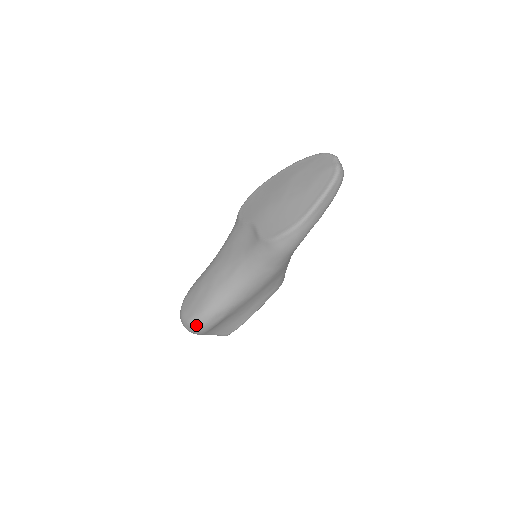
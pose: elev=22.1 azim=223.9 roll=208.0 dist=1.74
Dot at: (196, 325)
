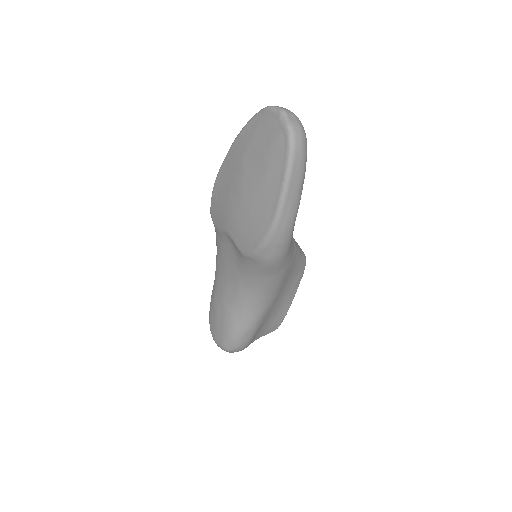
Dot at: (231, 349)
